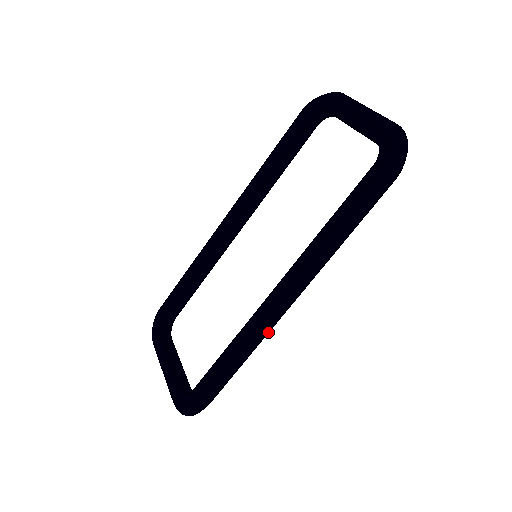
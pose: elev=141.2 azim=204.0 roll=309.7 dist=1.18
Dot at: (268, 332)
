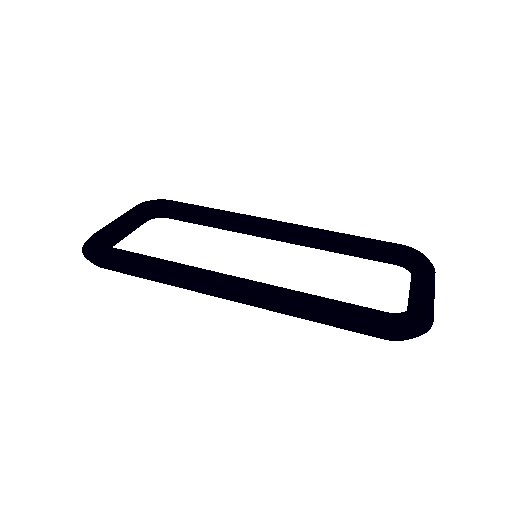
Dot at: (192, 289)
